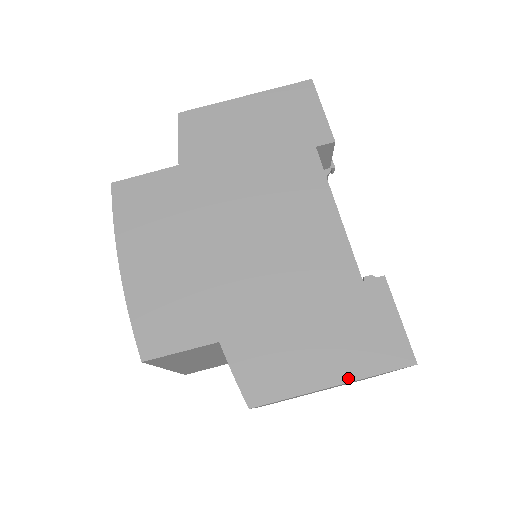
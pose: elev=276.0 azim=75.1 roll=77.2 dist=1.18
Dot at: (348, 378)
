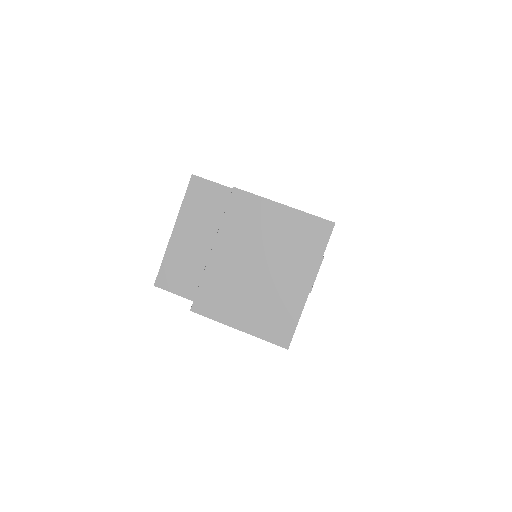
Dot at: (293, 208)
